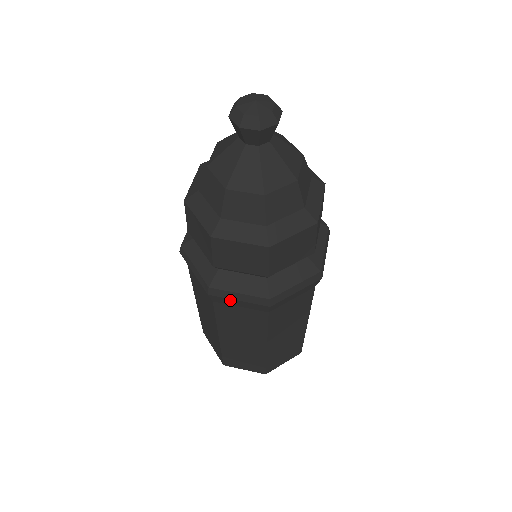
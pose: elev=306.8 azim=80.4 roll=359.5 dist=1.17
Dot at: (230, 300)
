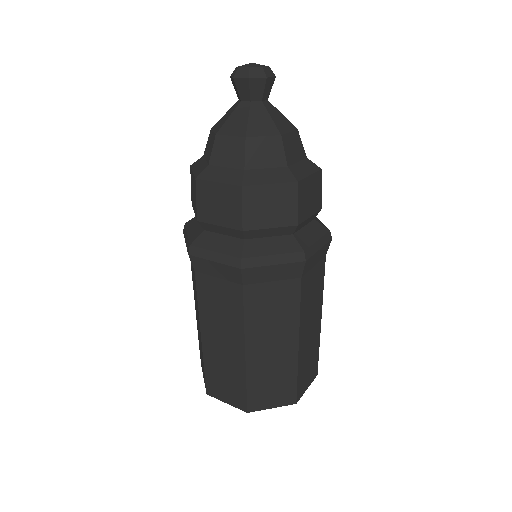
Dot at: (264, 270)
